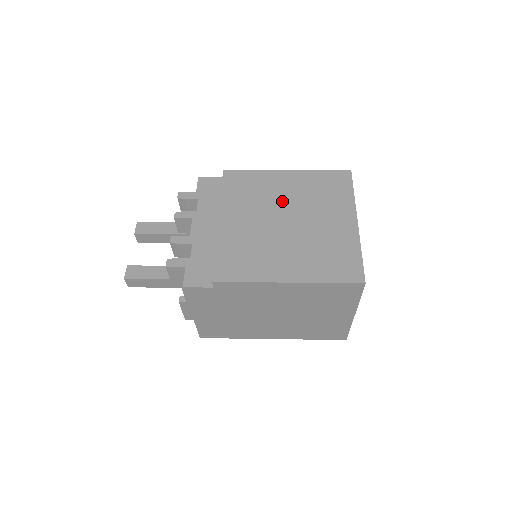
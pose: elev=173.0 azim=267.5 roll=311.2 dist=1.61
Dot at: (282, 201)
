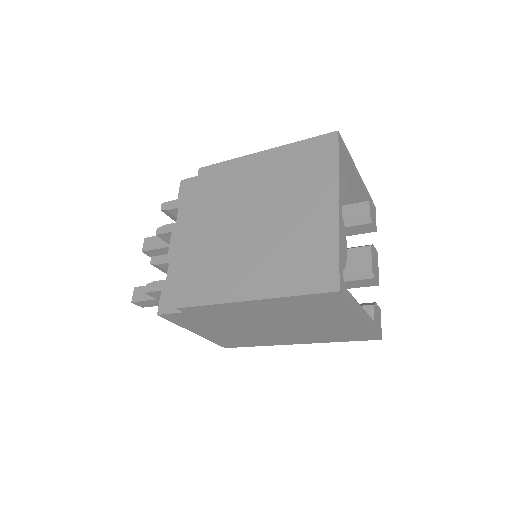
Dot at: (254, 194)
